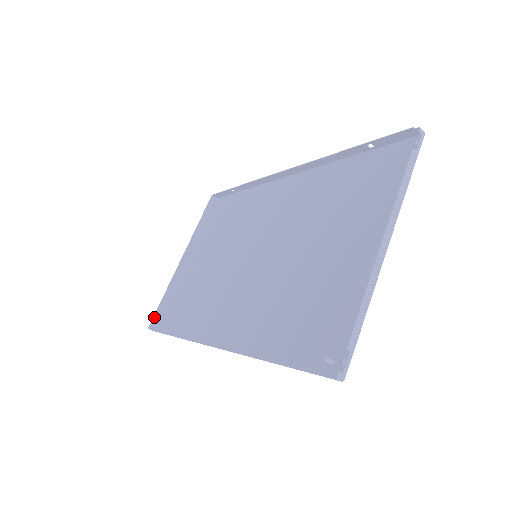
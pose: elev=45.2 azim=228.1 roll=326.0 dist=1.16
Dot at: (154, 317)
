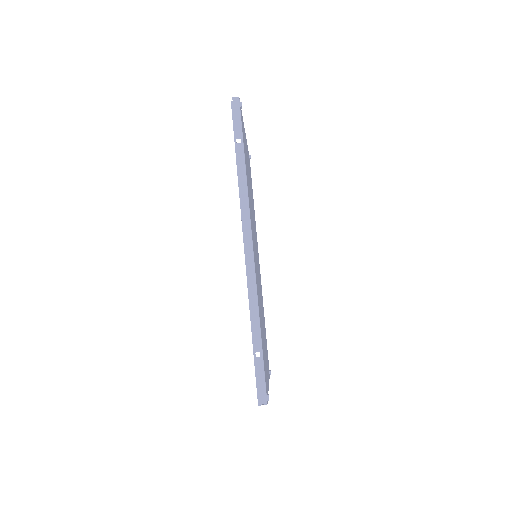
Dot at: occluded
